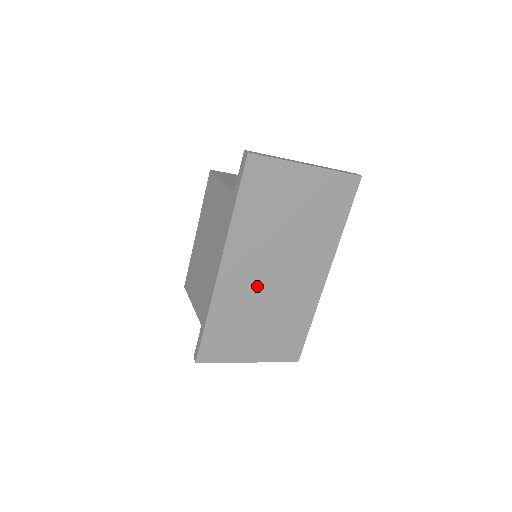
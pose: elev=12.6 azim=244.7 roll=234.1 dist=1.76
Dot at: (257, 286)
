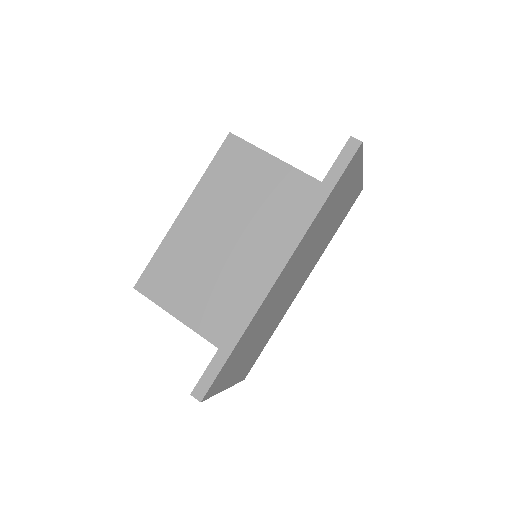
Dot at: (279, 296)
